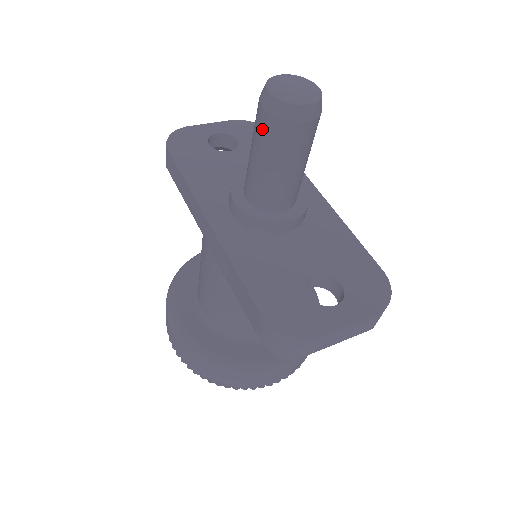
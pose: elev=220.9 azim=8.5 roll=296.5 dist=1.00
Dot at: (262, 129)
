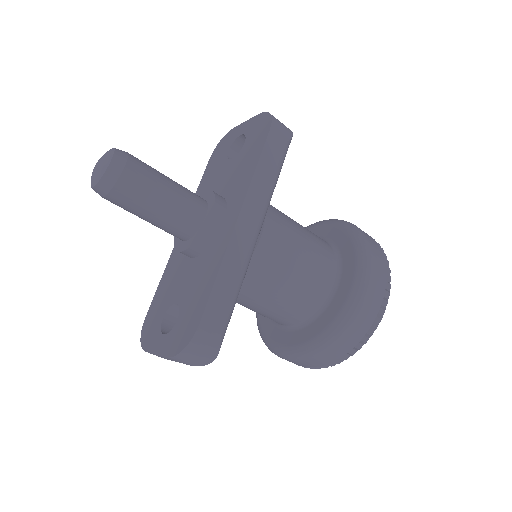
Dot at: occluded
